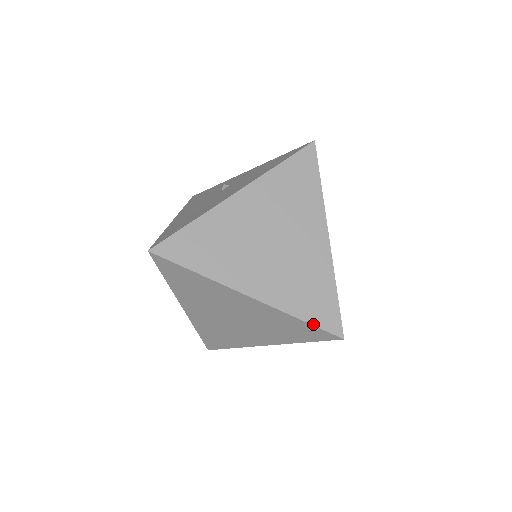
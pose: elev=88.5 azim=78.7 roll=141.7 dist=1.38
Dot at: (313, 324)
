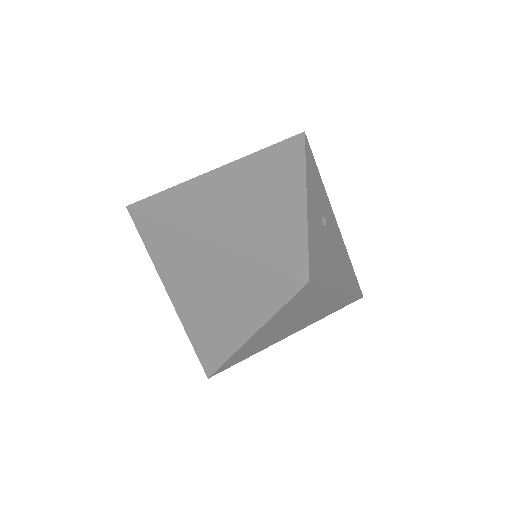
Dot at: (277, 144)
